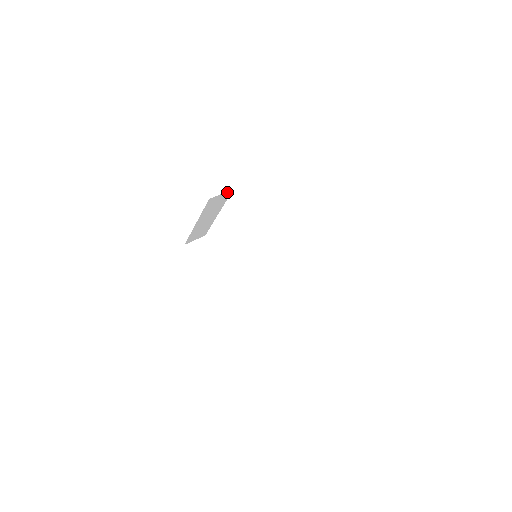
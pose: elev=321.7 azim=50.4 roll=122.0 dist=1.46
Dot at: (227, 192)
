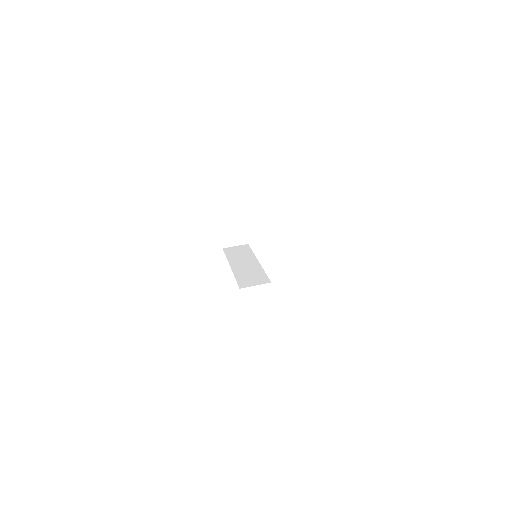
Dot at: occluded
